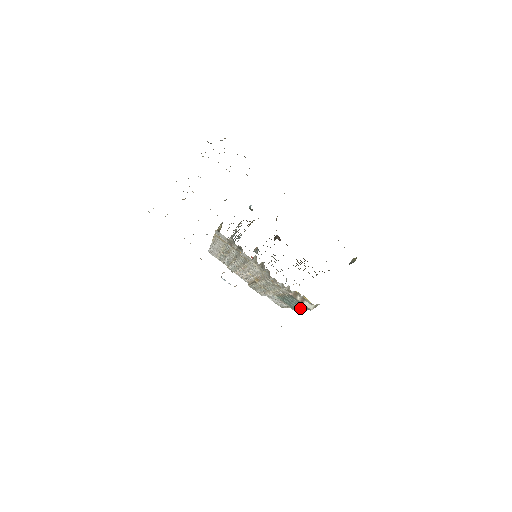
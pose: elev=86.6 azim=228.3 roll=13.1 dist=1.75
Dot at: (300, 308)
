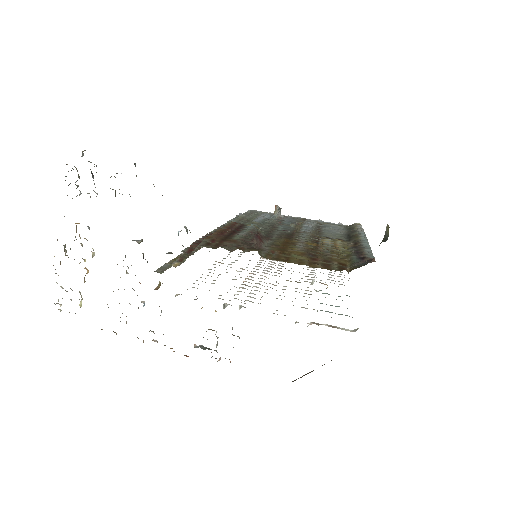
Dot at: occluded
